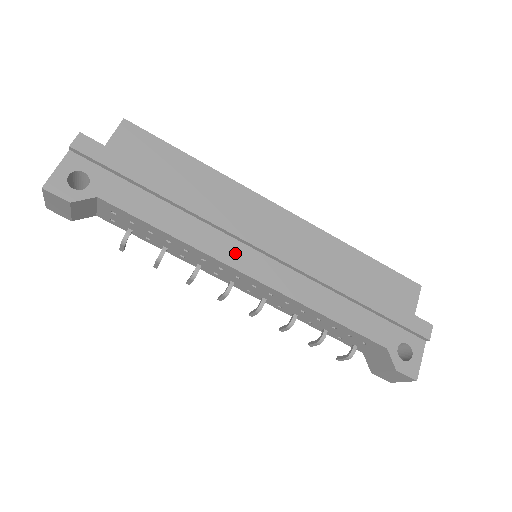
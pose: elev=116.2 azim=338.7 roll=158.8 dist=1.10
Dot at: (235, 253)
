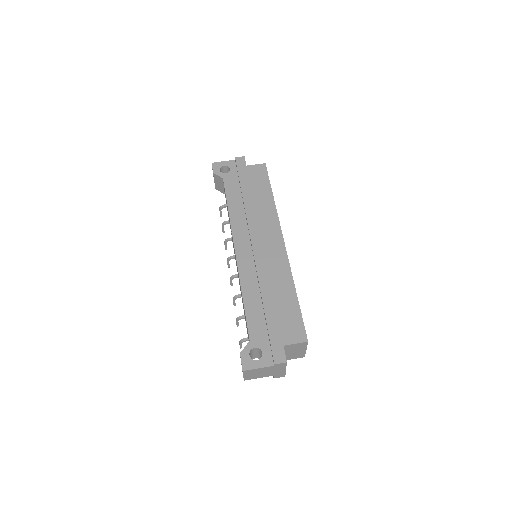
Dot at: (242, 237)
